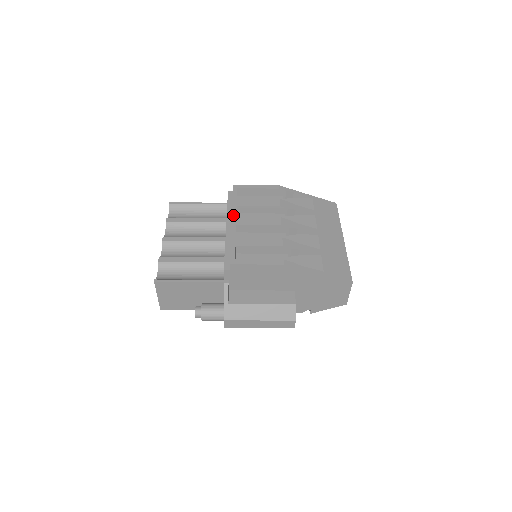
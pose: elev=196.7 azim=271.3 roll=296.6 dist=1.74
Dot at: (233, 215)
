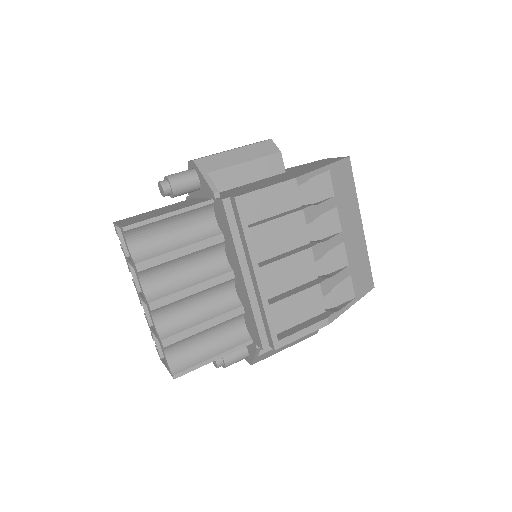
Dot at: (254, 266)
